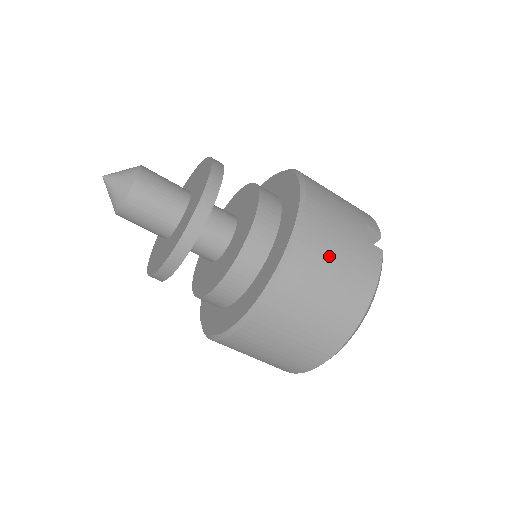
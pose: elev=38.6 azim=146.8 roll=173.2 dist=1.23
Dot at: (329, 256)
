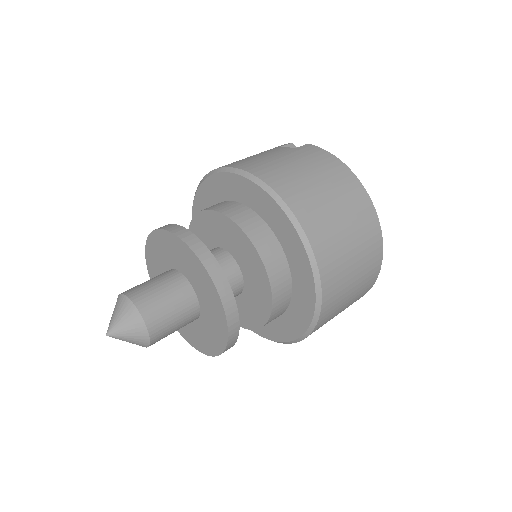
Dot at: (294, 172)
